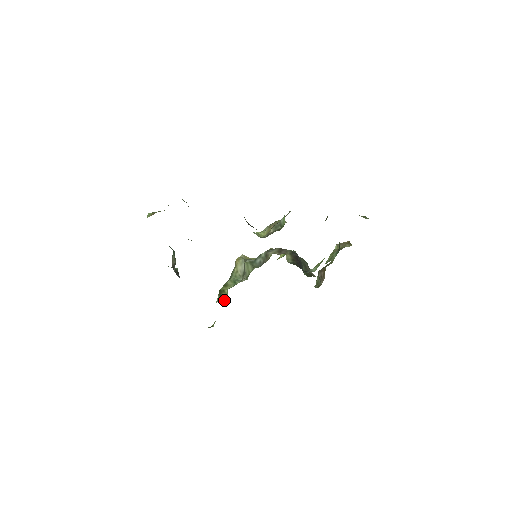
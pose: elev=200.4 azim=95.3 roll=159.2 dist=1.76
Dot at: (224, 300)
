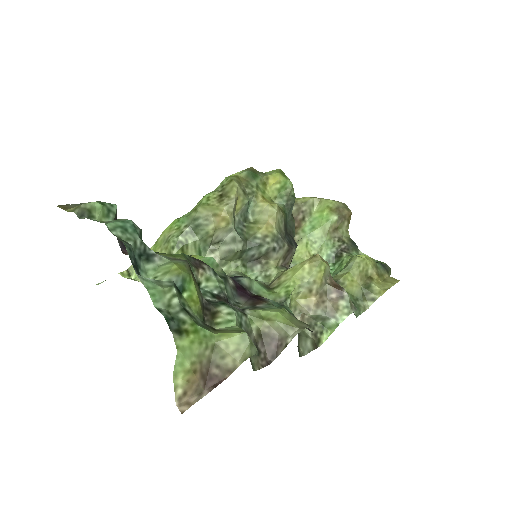
Dot at: occluded
